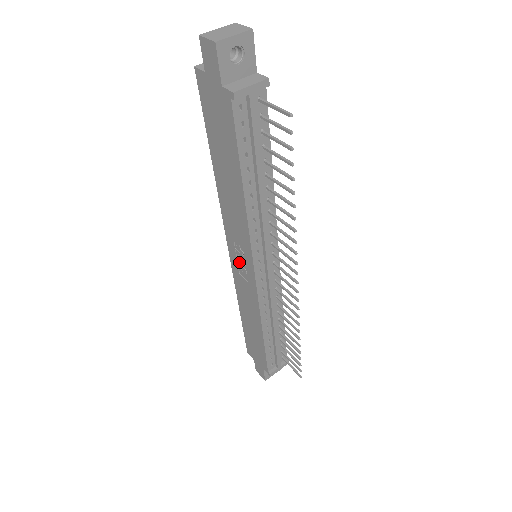
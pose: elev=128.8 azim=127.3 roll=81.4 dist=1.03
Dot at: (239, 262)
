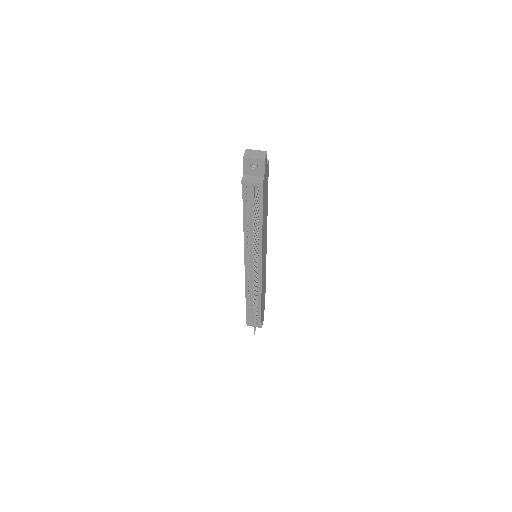
Dot at: occluded
